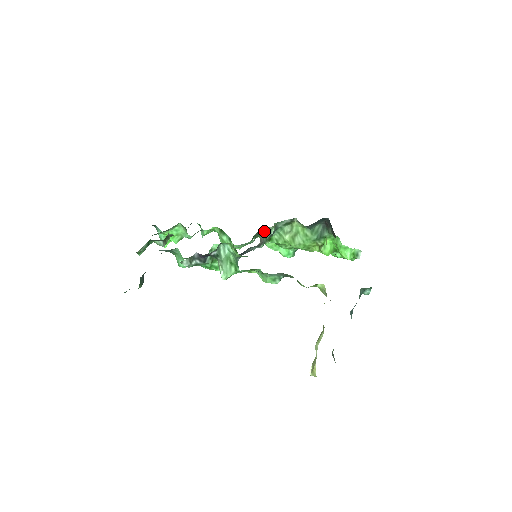
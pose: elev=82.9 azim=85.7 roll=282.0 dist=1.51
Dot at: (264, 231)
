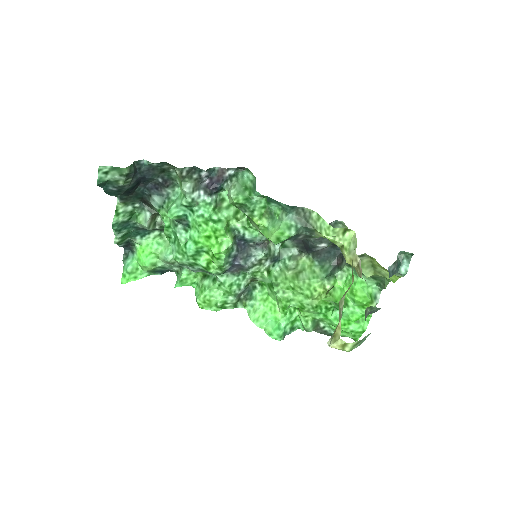
Dot at: occluded
